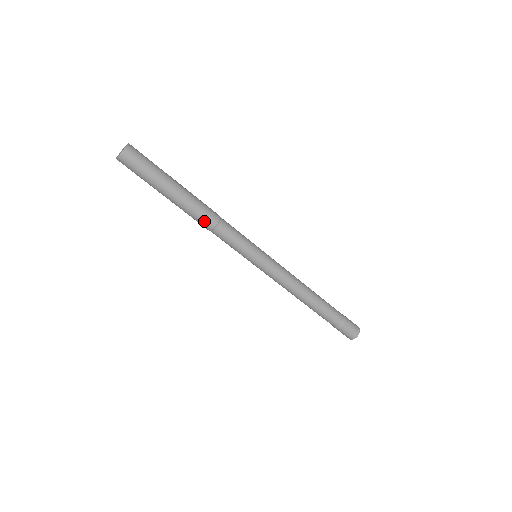
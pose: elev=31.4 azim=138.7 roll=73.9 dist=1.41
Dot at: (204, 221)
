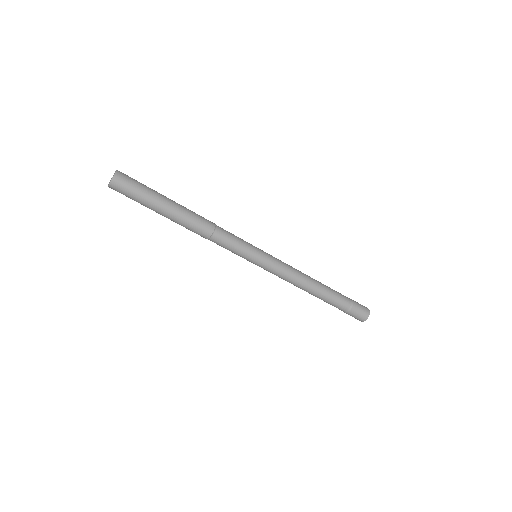
Dot at: (199, 233)
